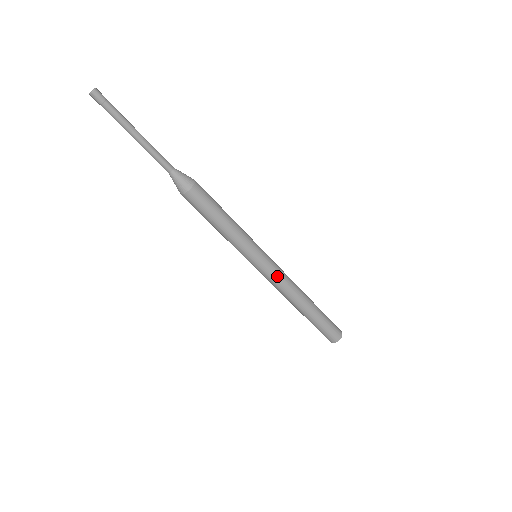
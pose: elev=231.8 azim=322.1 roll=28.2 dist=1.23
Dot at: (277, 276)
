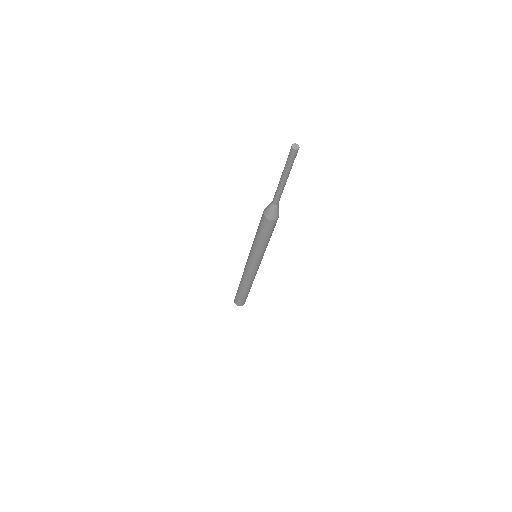
Dot at: (251, 272)
